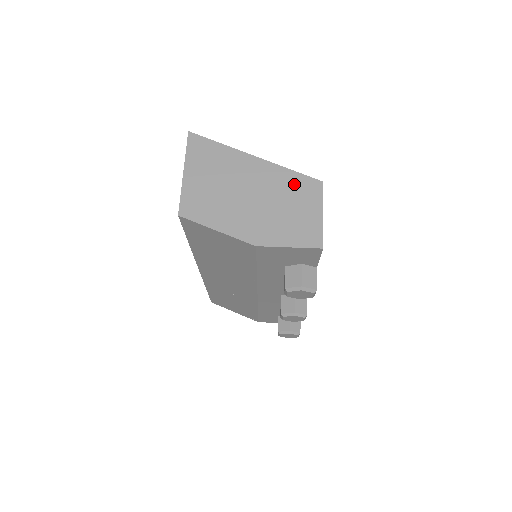
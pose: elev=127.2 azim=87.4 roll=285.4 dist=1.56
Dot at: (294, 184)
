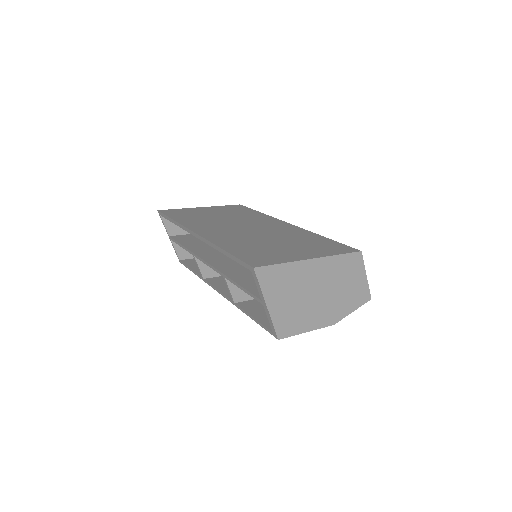
Dot at: (345, 265)
